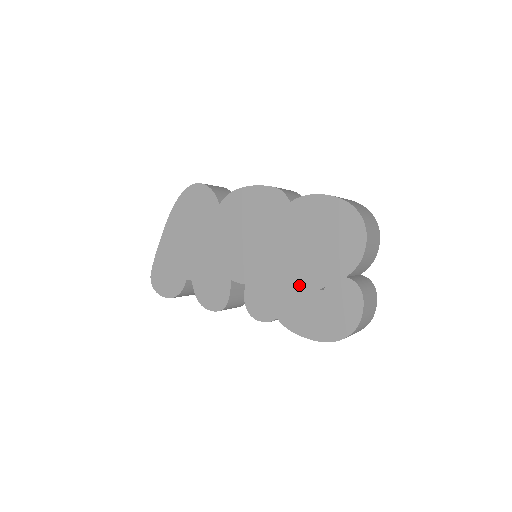
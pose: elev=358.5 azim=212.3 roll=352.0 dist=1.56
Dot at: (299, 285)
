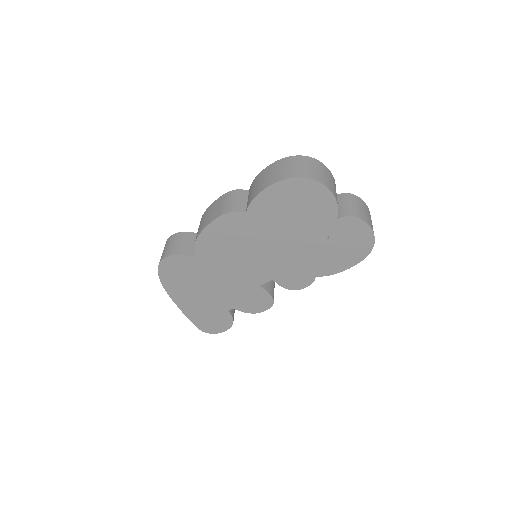
Dot at: (310, 249)
